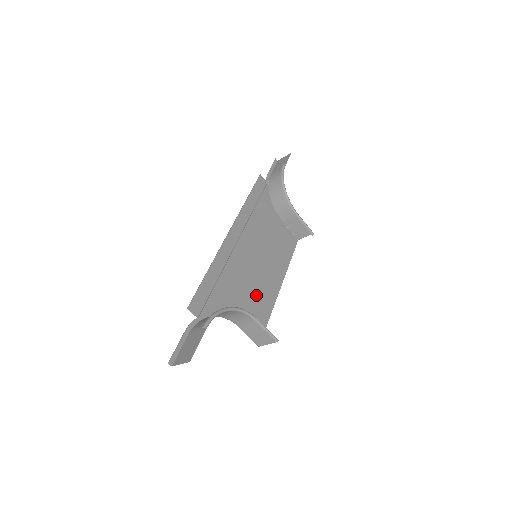
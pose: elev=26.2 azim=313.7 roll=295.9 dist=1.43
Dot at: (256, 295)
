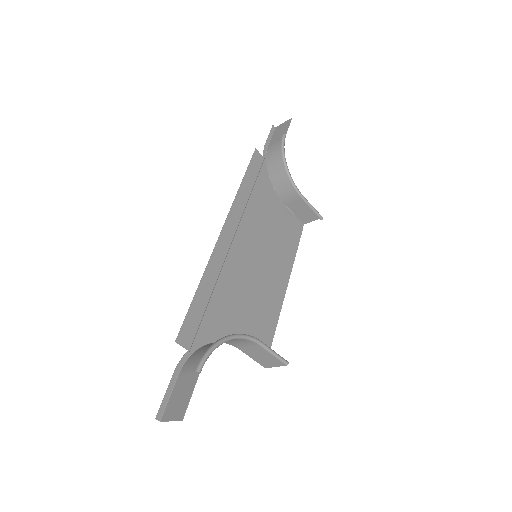
Dot at: (258, 304)
